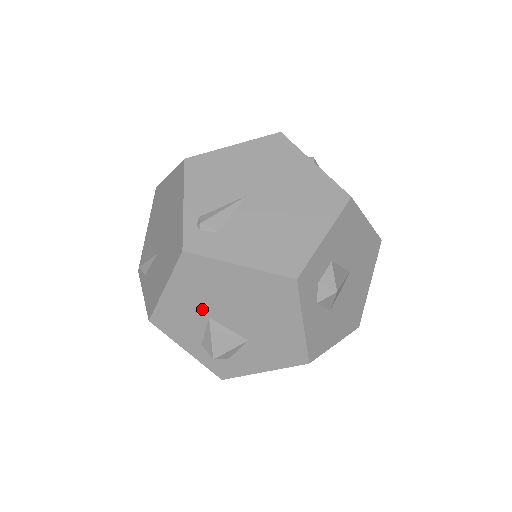
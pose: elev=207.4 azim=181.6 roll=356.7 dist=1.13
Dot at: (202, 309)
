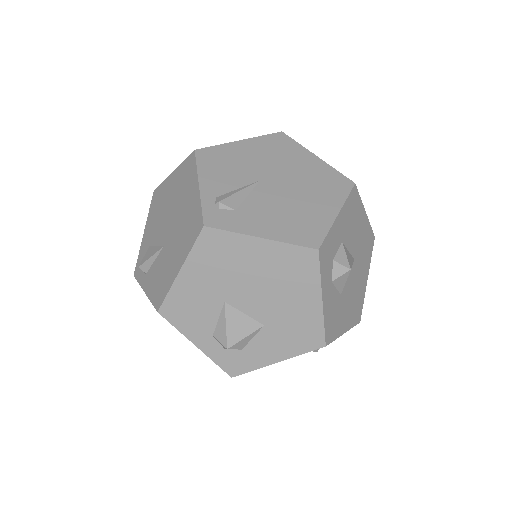
Dot at: (218, 292)
